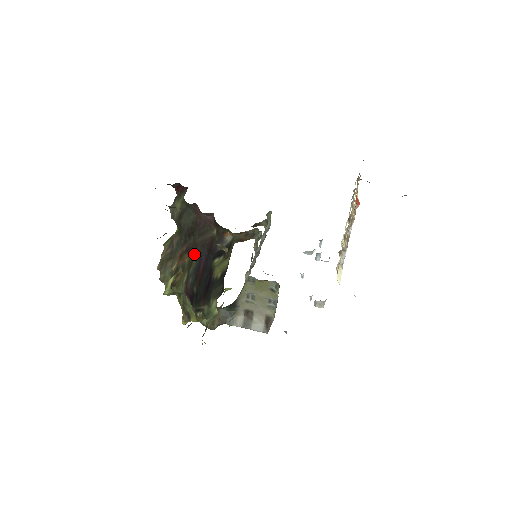
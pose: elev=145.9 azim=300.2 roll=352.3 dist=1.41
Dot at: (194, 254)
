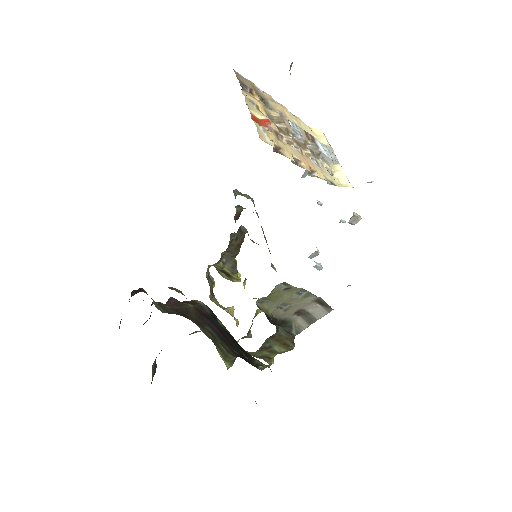
Dot at: (205, 327)
